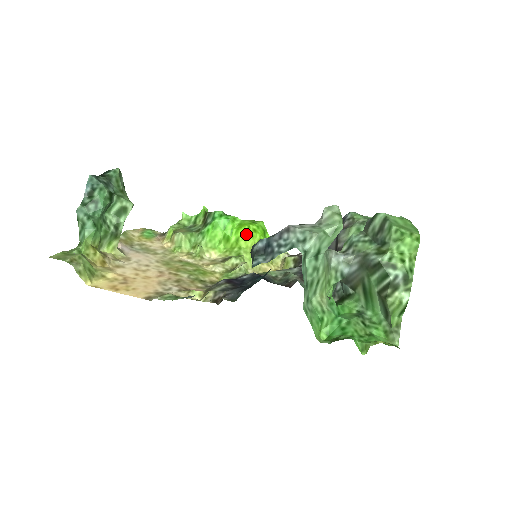
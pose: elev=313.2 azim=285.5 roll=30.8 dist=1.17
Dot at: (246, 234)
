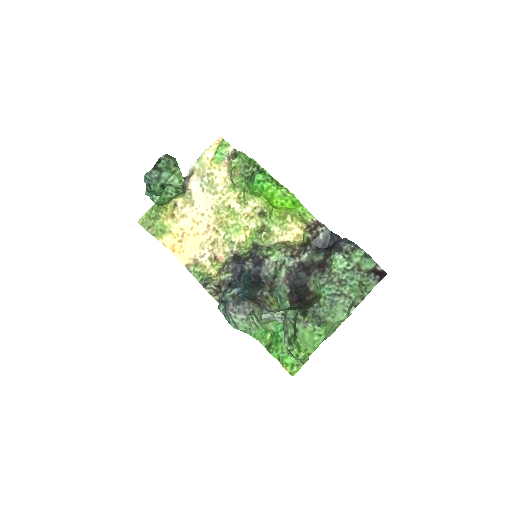
Dot at: (274, 206)
